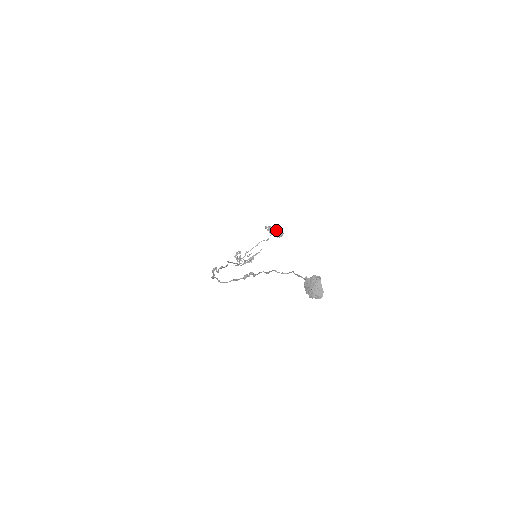
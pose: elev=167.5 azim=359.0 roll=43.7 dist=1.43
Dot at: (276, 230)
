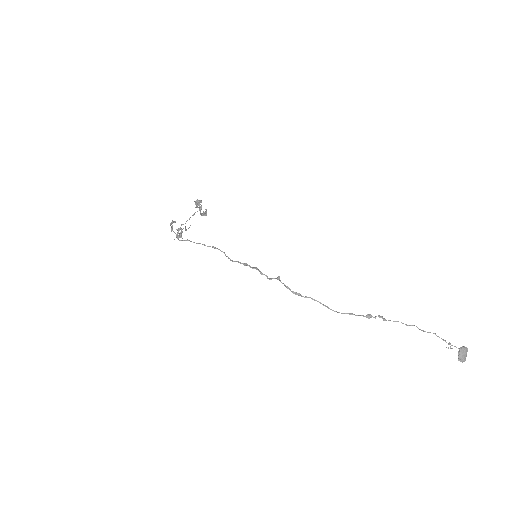
Dot at: (201, 206)
